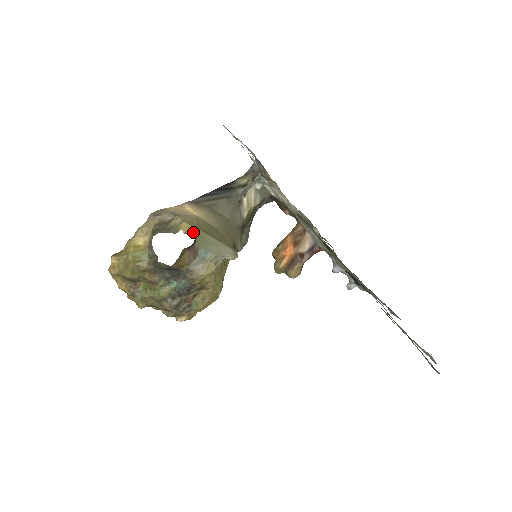
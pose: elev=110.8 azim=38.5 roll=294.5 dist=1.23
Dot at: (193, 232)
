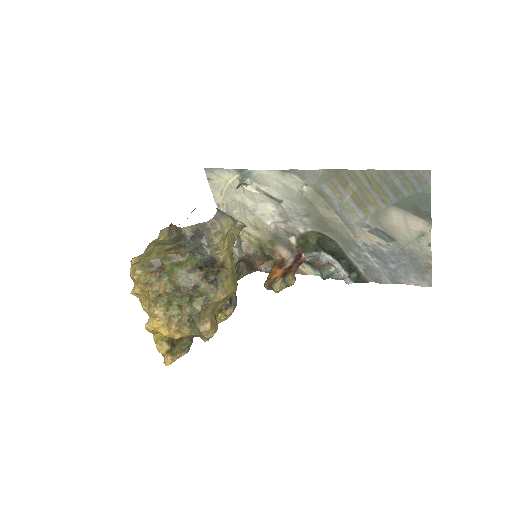
Dot at: occluded
